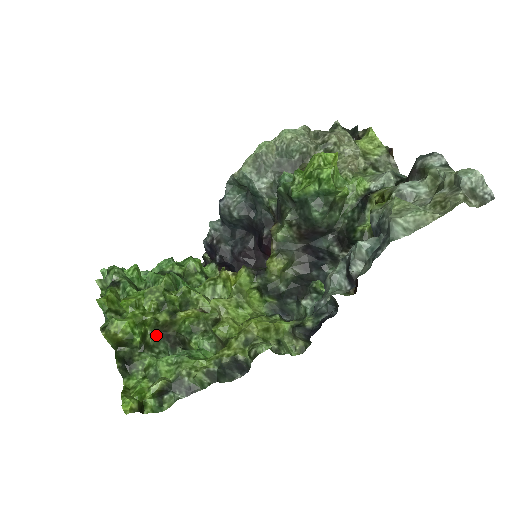
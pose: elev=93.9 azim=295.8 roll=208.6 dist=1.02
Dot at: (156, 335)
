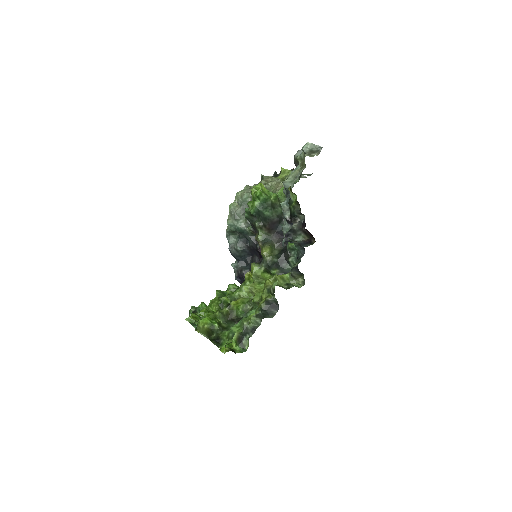
Dot at: (226, 322)
